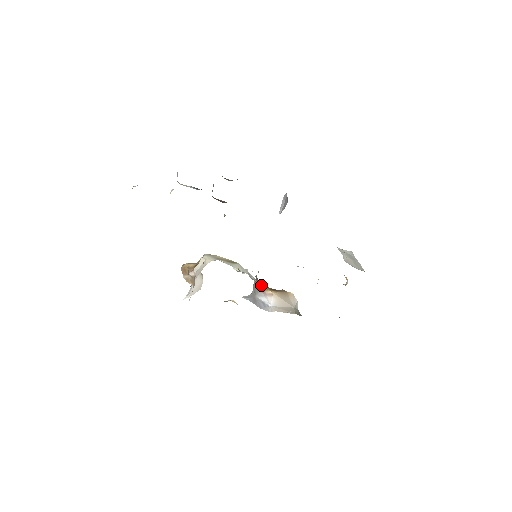
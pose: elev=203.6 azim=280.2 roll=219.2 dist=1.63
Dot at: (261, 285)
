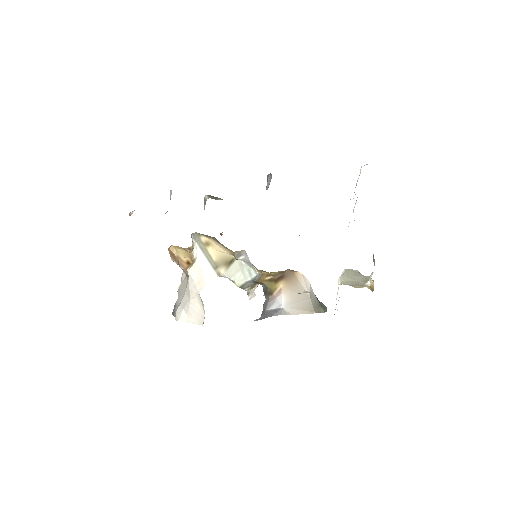
Dot at: (268, 291)
